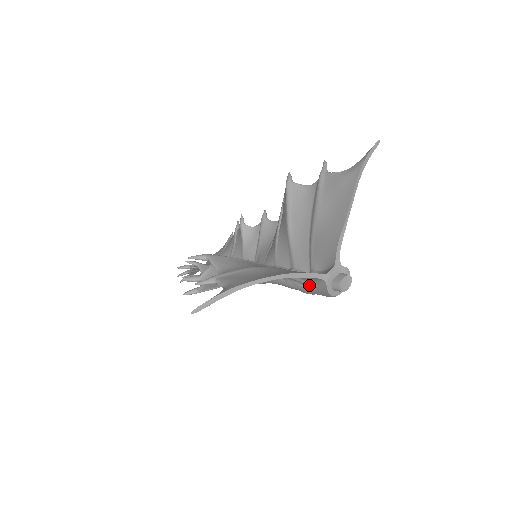
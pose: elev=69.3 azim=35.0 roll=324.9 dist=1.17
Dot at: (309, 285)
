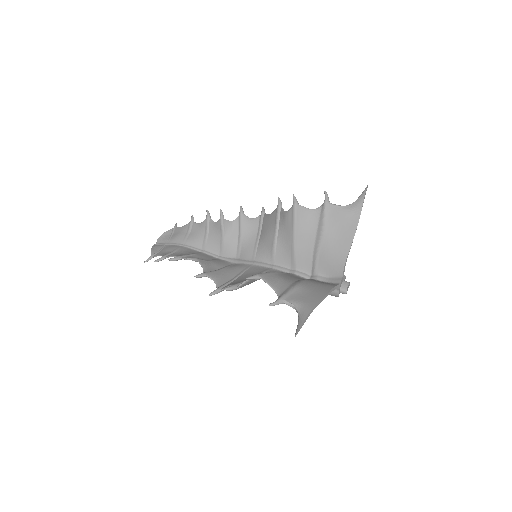
Dot at: occluded
